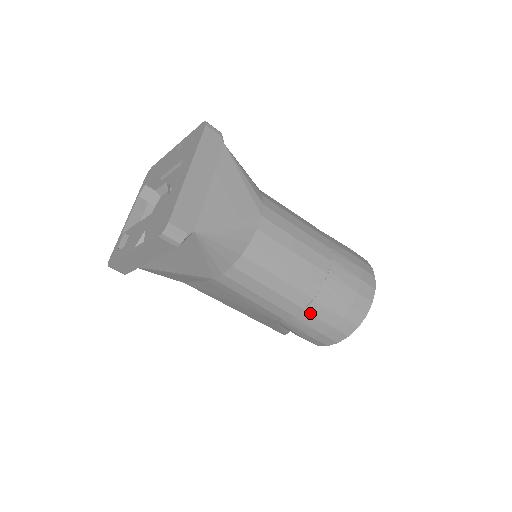
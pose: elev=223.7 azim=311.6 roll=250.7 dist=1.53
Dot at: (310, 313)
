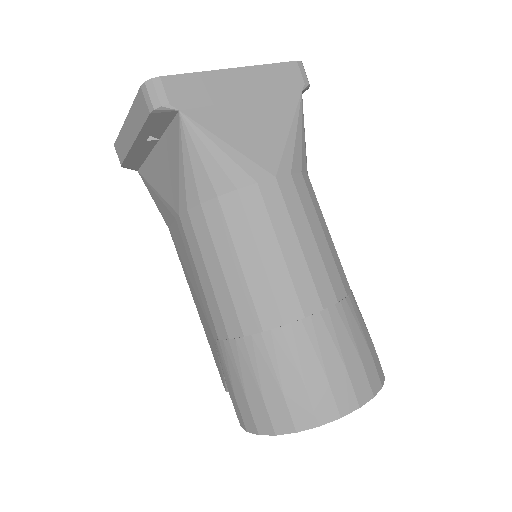
Dot at: (248, 350)
